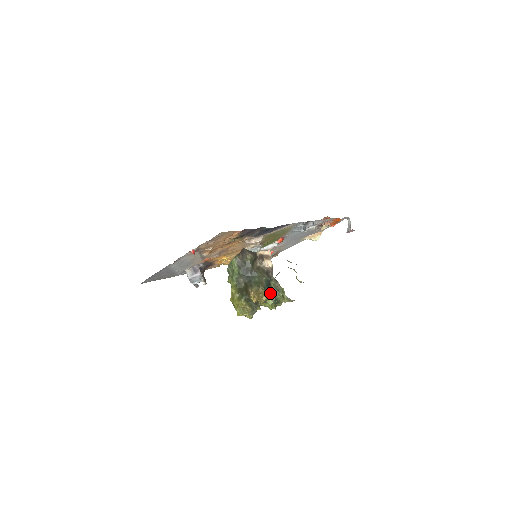
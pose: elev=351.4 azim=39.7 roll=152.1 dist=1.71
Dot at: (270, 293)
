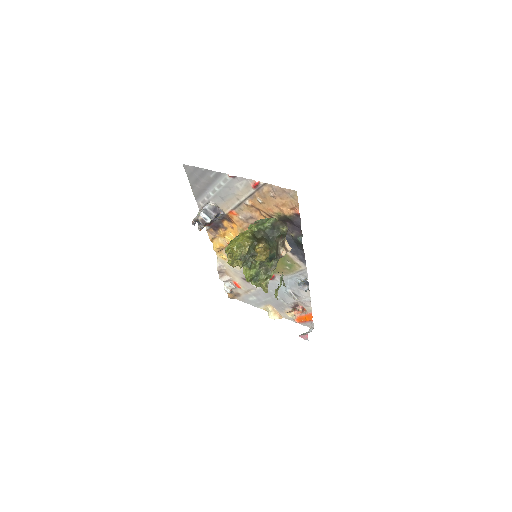
Dot at: (261, 267)
